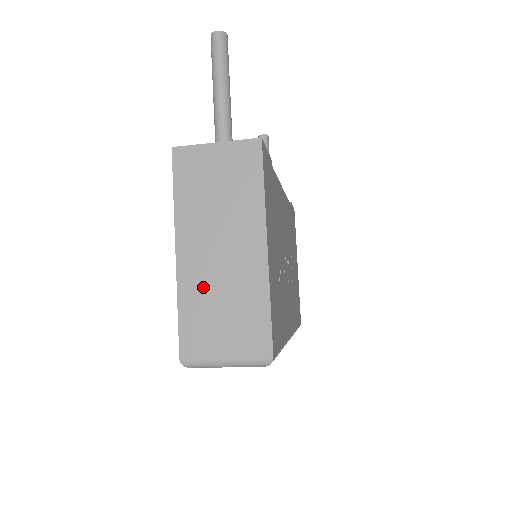
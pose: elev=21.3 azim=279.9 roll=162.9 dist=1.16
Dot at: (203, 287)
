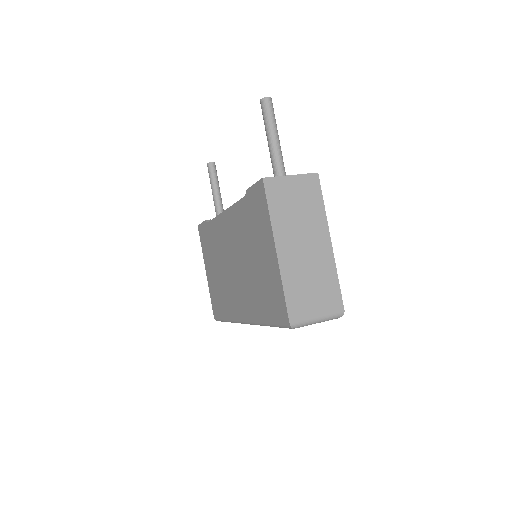
Dot at: (297, 272)
